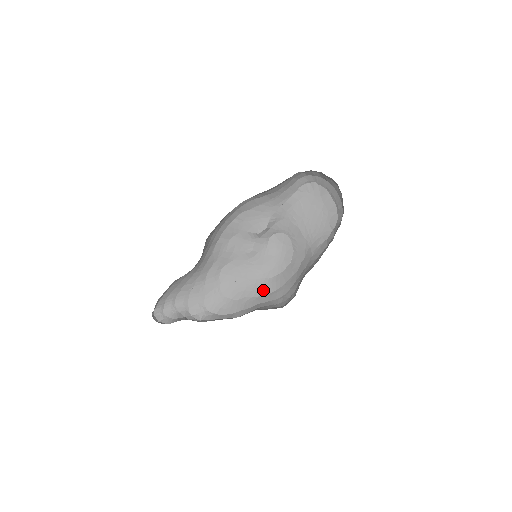
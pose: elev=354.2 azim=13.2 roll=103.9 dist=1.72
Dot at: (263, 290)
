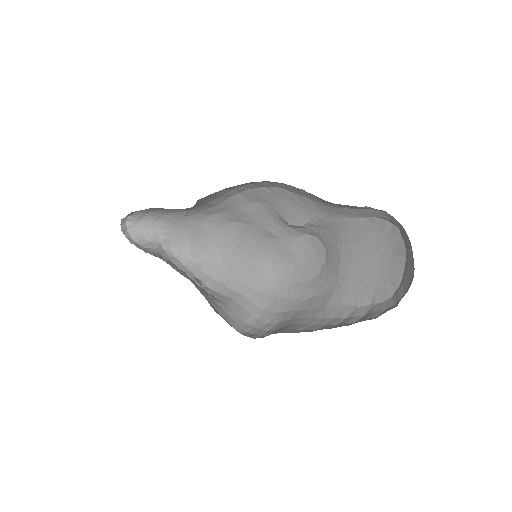
Dot at: (258, 281)
